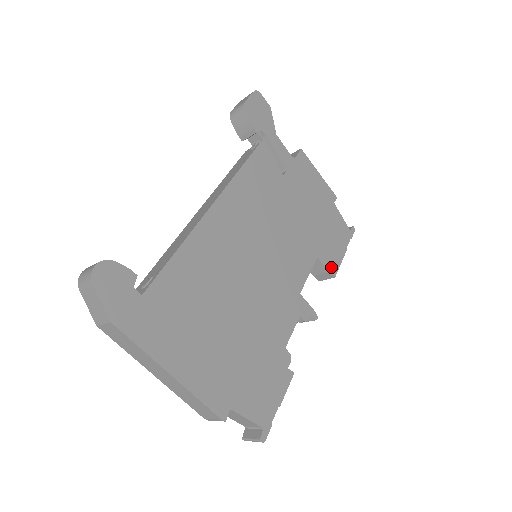
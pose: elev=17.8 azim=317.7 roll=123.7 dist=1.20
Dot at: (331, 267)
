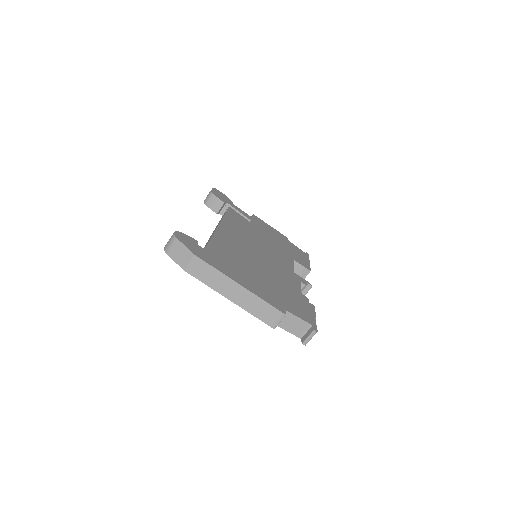
Dot at: (305, 266)
